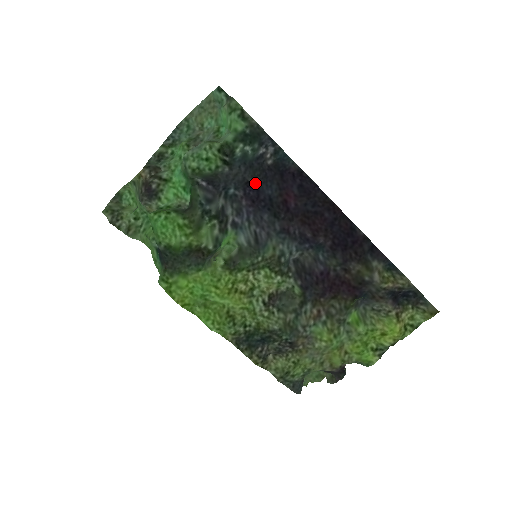
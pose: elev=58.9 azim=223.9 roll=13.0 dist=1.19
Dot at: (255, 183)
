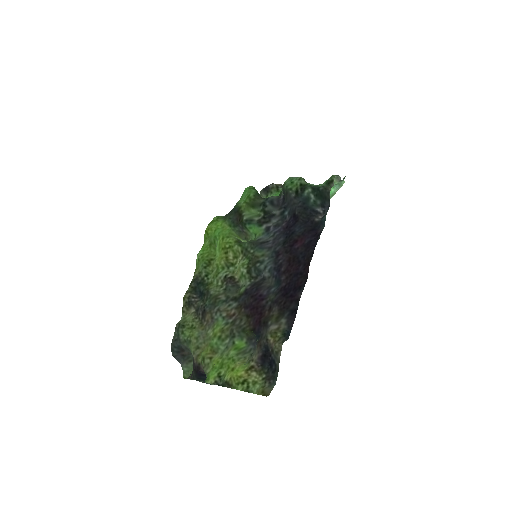
Dot at: (297, 218)
